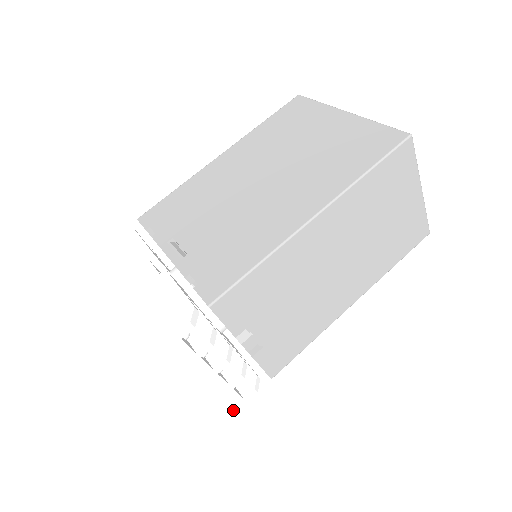
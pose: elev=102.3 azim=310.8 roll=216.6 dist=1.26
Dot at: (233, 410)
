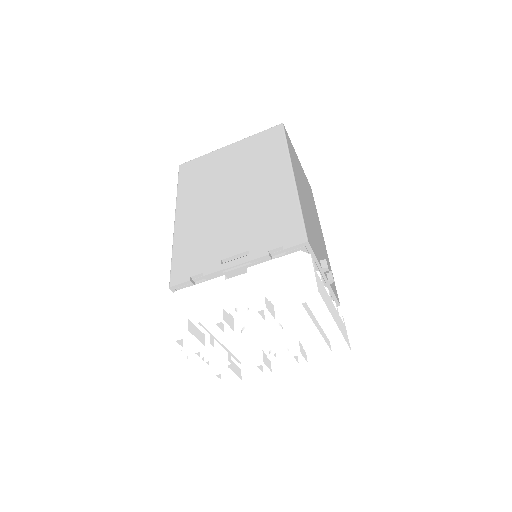
Dot at: (347, 336)
